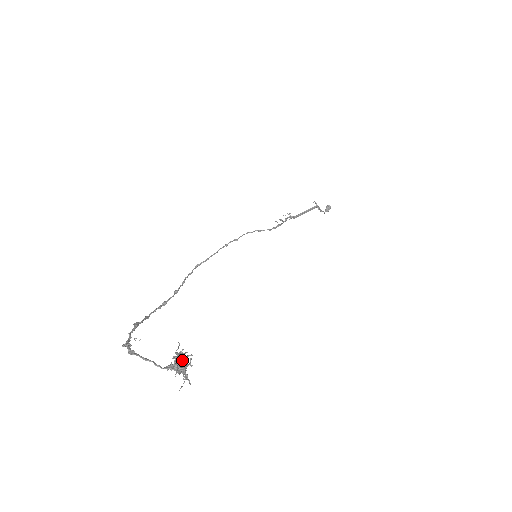
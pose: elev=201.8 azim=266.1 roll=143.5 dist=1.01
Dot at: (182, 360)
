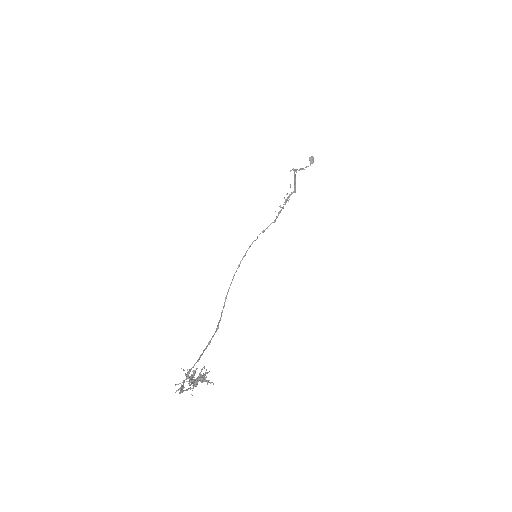
Dot at: (199, 375)
